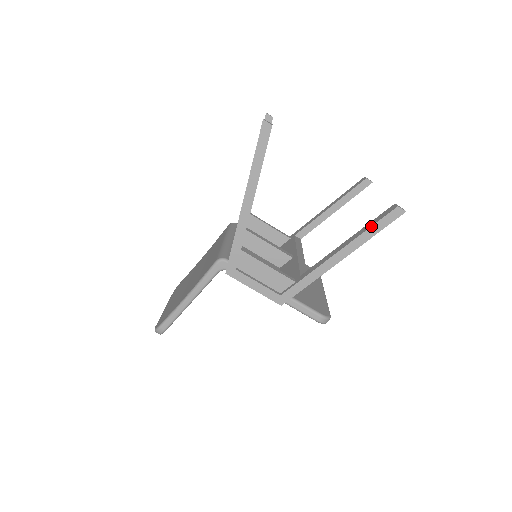
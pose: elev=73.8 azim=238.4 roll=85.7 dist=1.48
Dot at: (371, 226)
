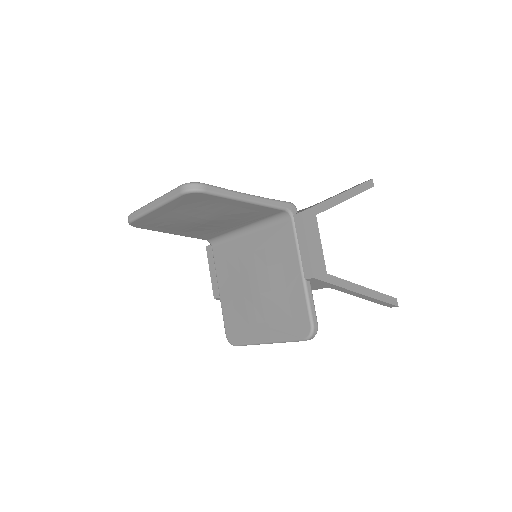
Dot at: (382, 293)
